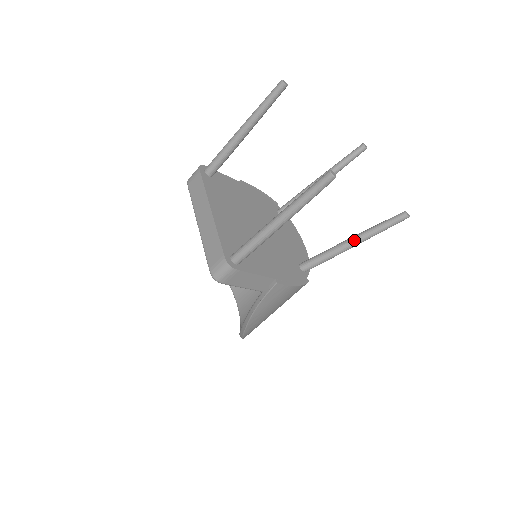
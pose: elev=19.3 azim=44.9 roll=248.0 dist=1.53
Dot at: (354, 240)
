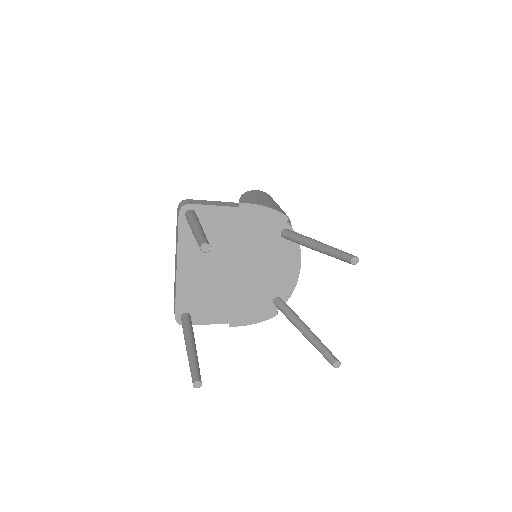
Dot at: (302, 333)
